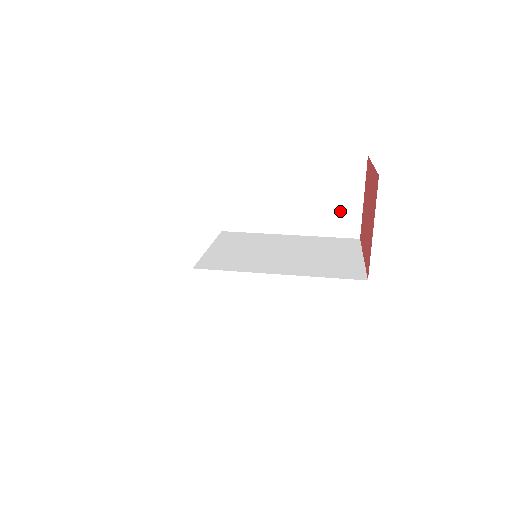
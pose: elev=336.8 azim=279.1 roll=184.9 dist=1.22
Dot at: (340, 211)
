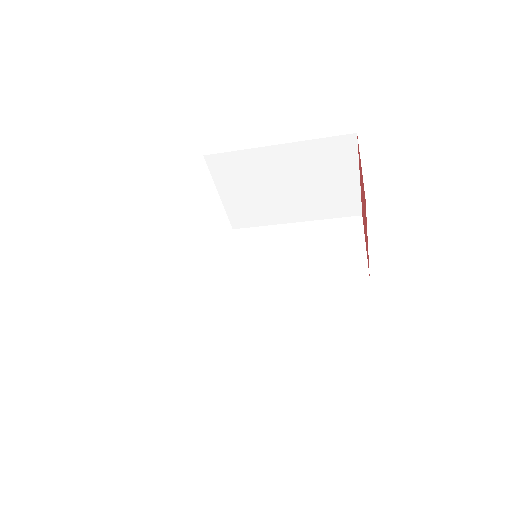
Dot at: (344, 258)
